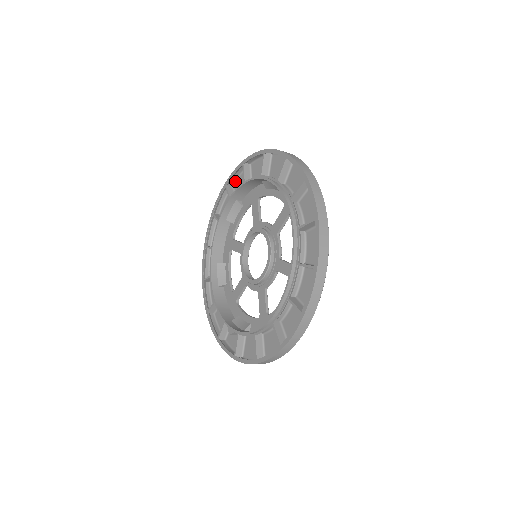
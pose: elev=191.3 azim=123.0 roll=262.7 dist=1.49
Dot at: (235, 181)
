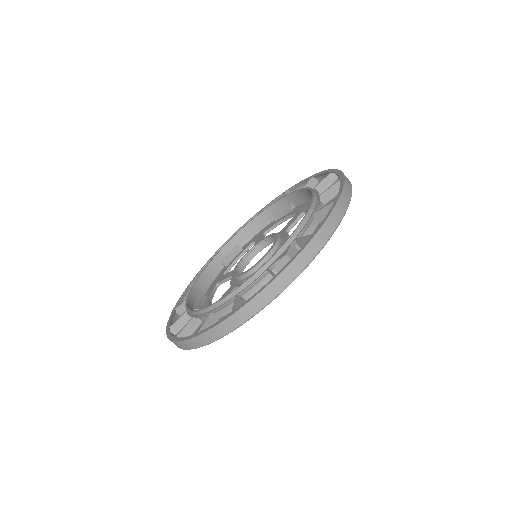
Dot at: occluded
